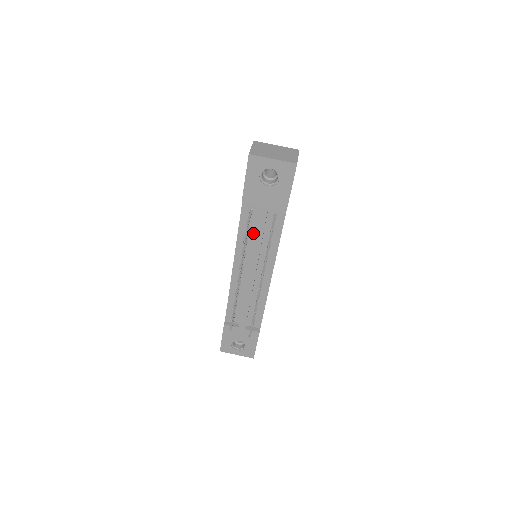
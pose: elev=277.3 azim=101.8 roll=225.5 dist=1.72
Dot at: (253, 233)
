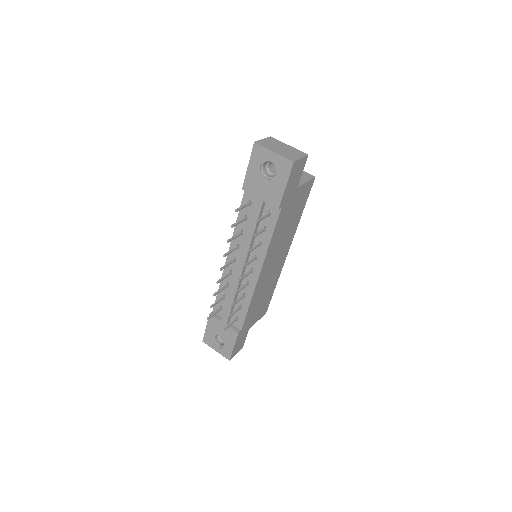
Dot at: occluded
